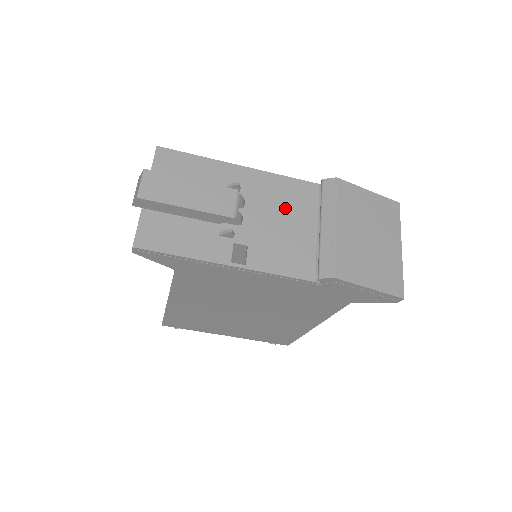
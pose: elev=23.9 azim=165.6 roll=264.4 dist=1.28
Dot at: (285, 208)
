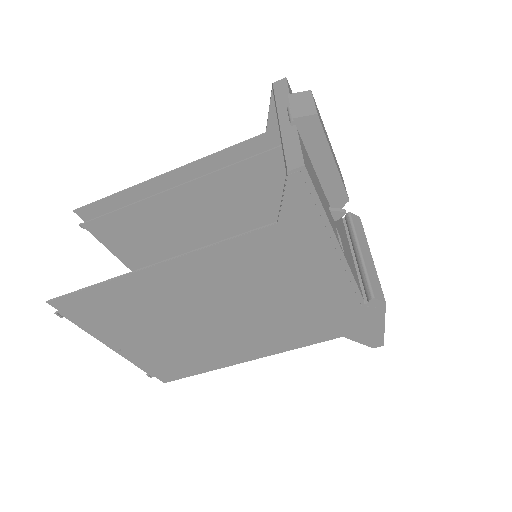
Dot at: (339, 219)
